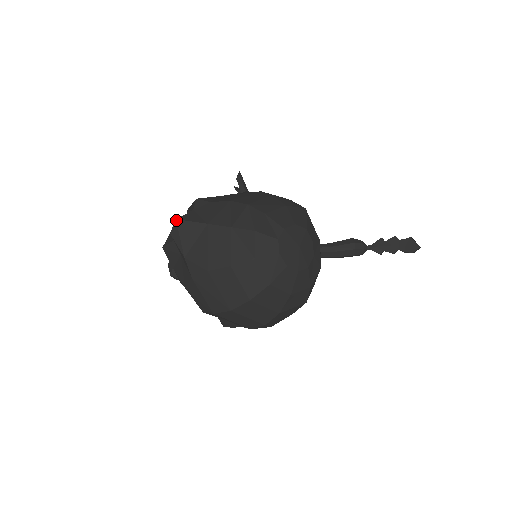
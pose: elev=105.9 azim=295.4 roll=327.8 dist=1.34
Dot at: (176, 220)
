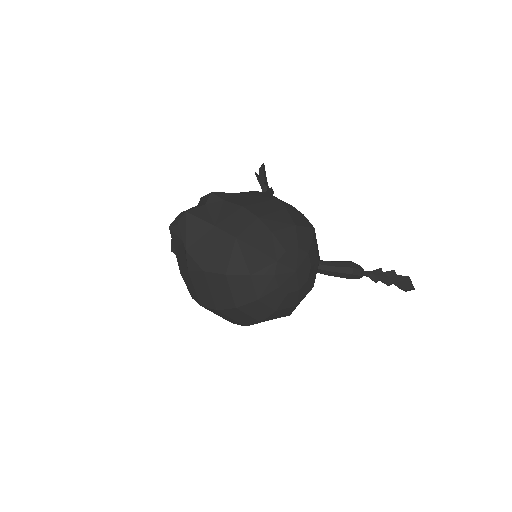
Dot at: (186, 212)
